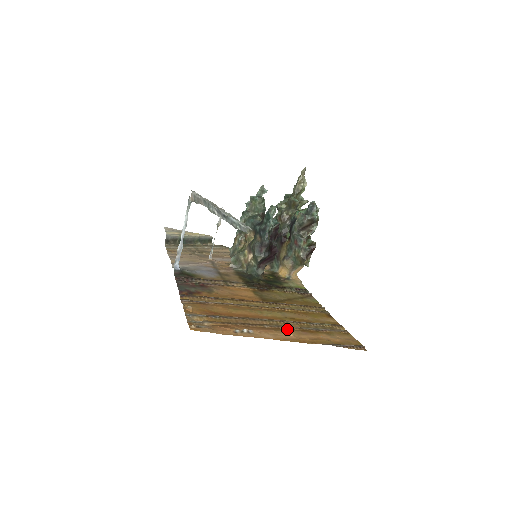
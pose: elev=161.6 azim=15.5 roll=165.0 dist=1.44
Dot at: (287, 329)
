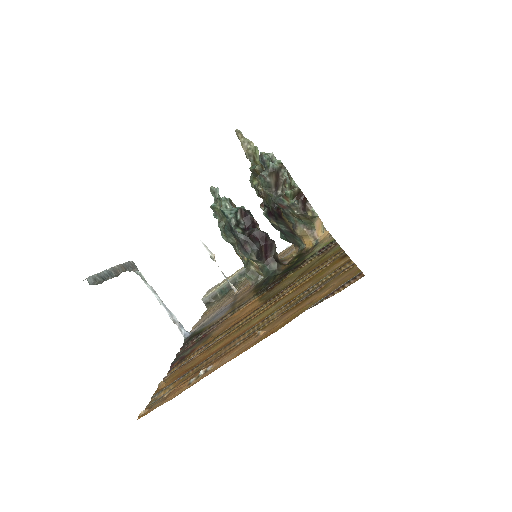
Dot at: (264, 327)
